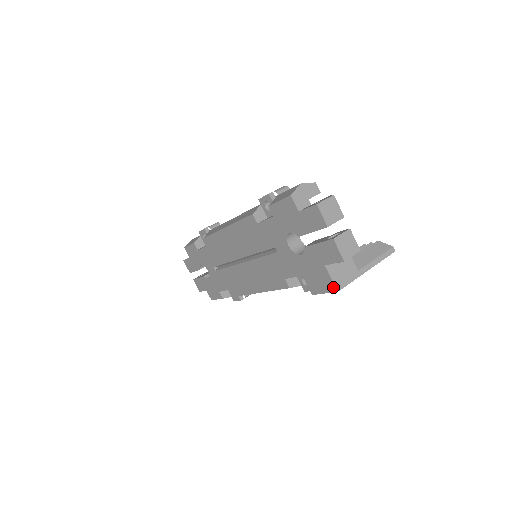
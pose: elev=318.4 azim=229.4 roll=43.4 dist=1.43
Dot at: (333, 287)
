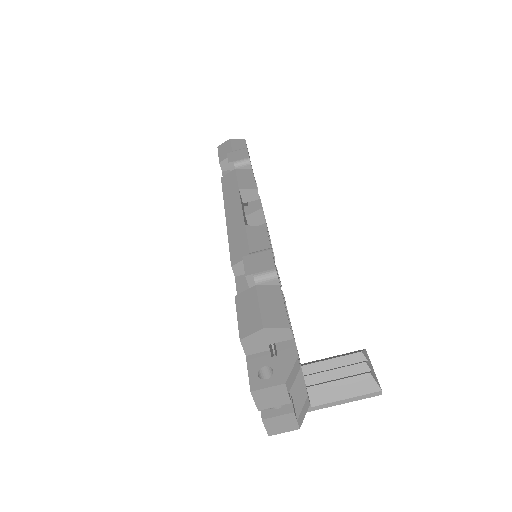
Dot at: occluded
